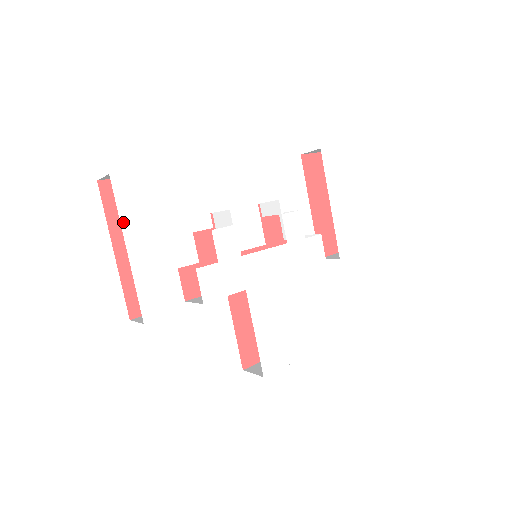
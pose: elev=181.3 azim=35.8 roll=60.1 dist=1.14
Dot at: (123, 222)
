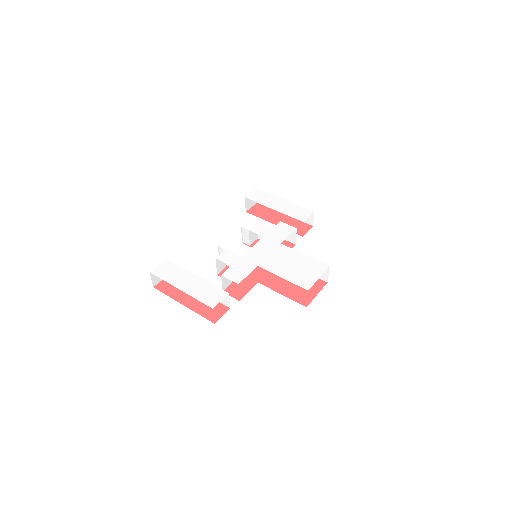
Dot at: (169, 282)
